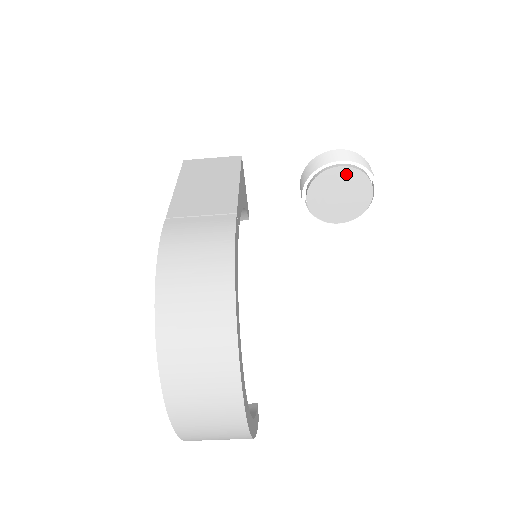
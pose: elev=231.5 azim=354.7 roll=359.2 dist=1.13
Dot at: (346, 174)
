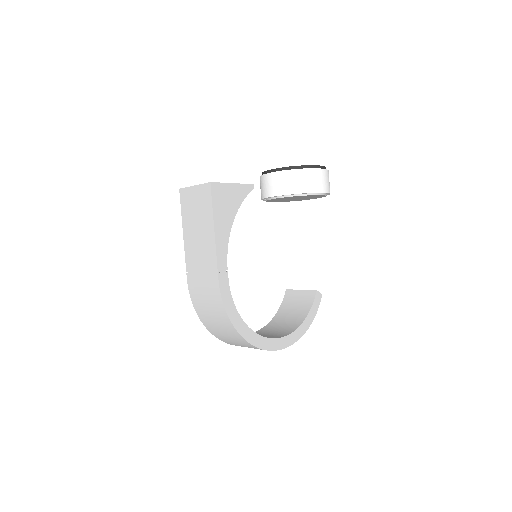
Dot at: (286, 198)
